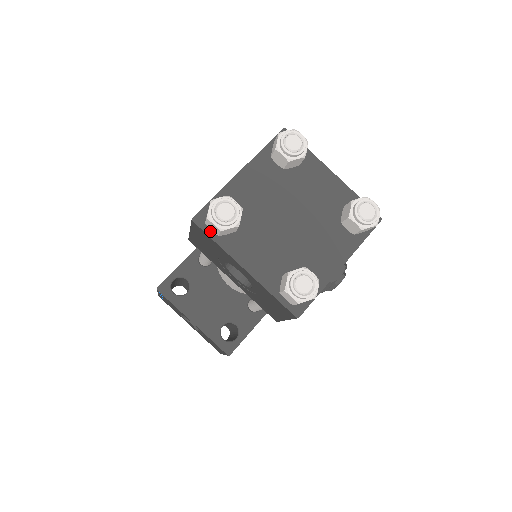
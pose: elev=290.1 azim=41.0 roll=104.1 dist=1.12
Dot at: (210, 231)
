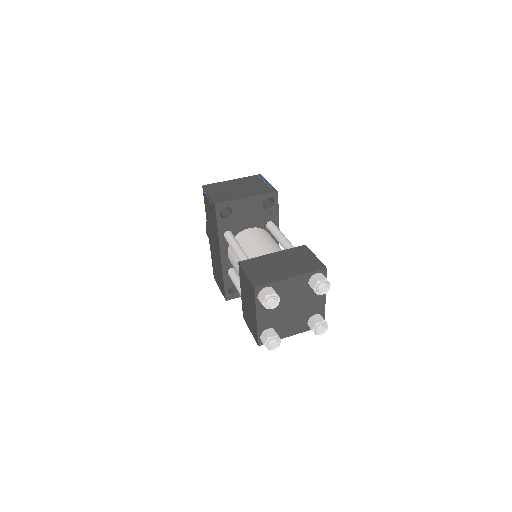
Dot at: occluded
